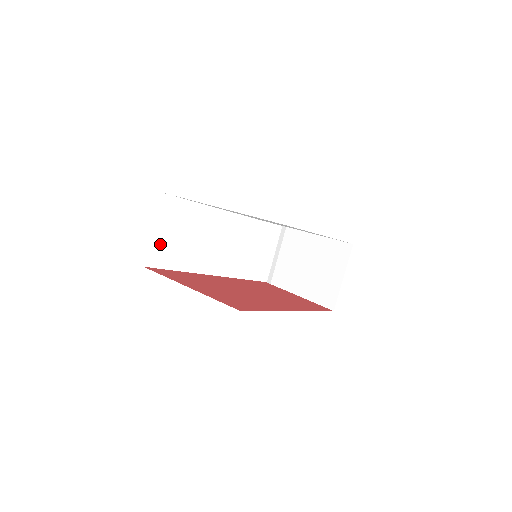
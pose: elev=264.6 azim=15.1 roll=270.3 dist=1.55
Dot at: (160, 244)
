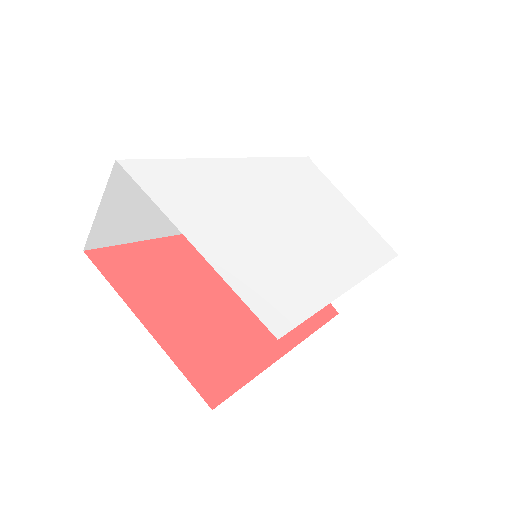
Dot at: (111, 221)
